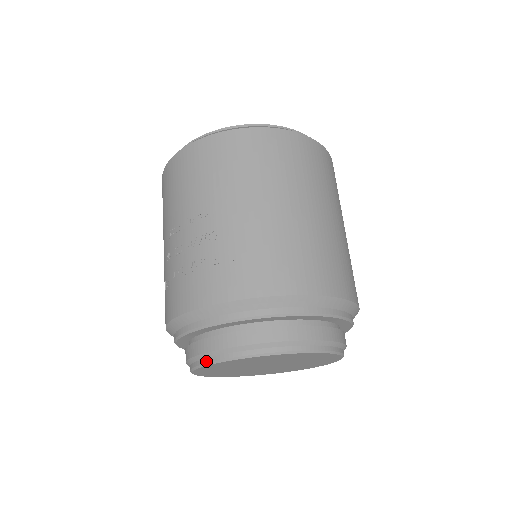
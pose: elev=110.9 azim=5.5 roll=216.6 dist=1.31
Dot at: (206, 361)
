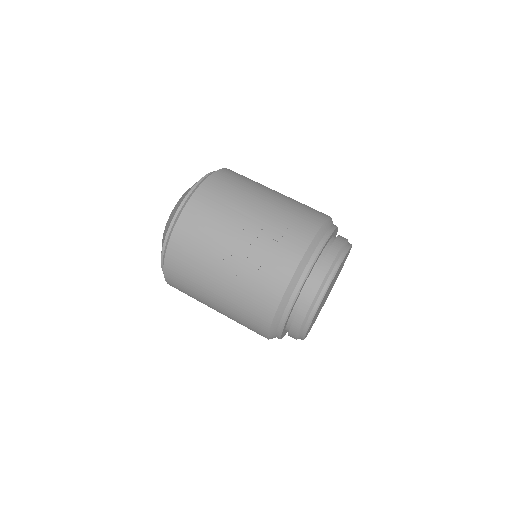
Dot at: (323, 292)
